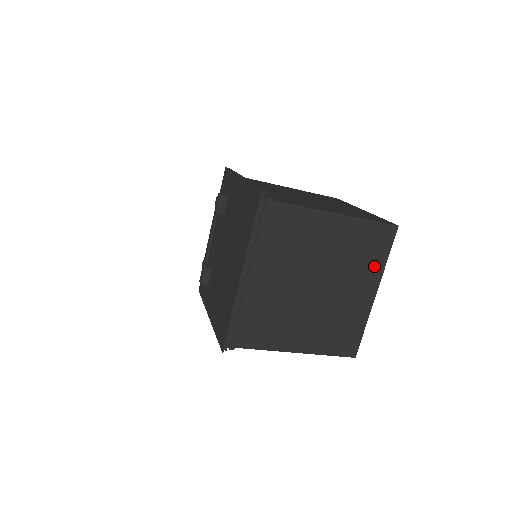
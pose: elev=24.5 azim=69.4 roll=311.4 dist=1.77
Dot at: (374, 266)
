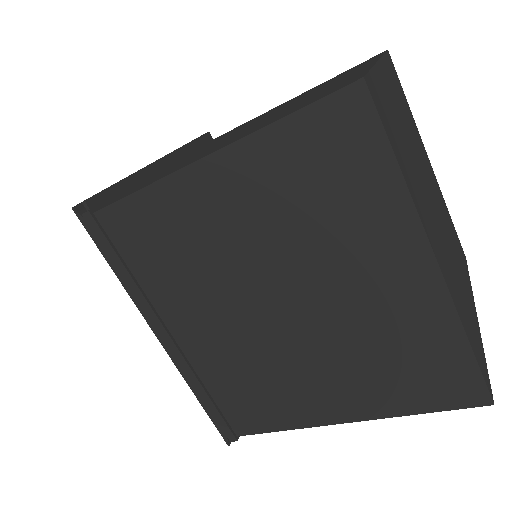
Dot at: (376, 206)
